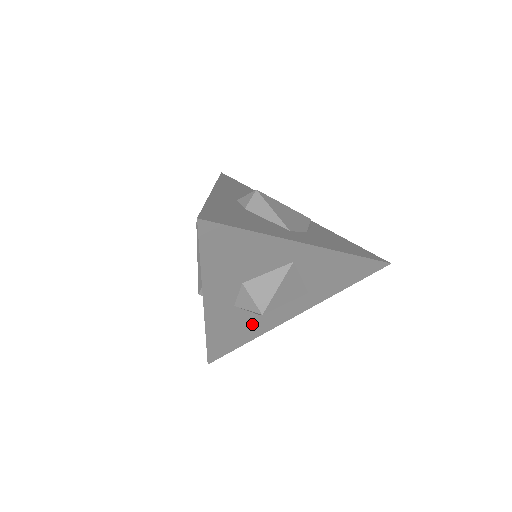
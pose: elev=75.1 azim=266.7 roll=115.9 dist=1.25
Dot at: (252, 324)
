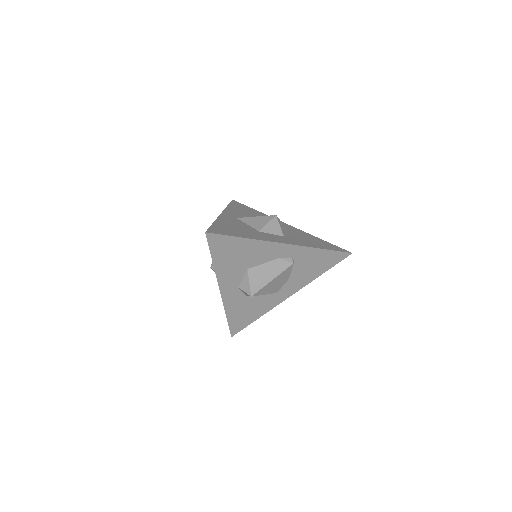
Dot at: occluded
